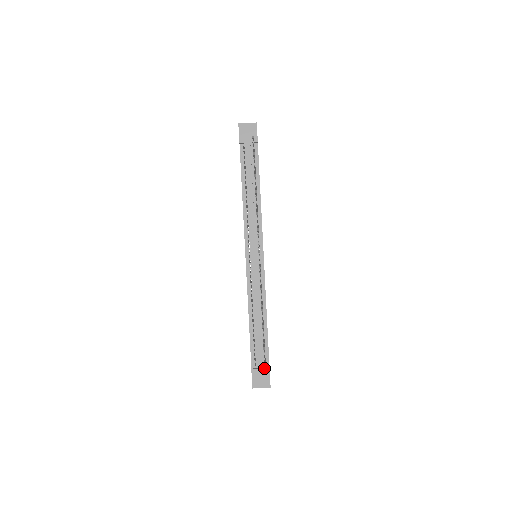
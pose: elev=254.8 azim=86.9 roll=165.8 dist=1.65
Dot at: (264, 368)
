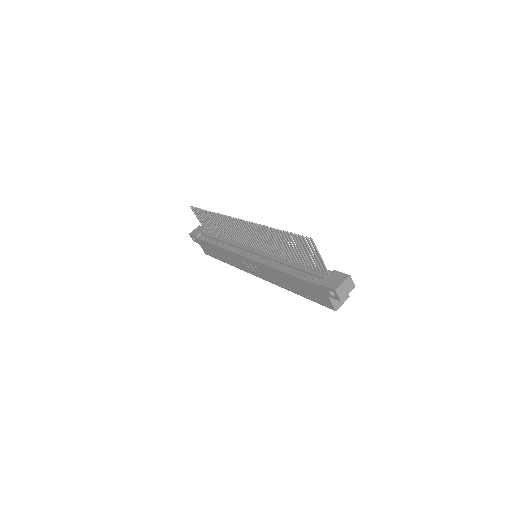
Dot at: (304, 238)
